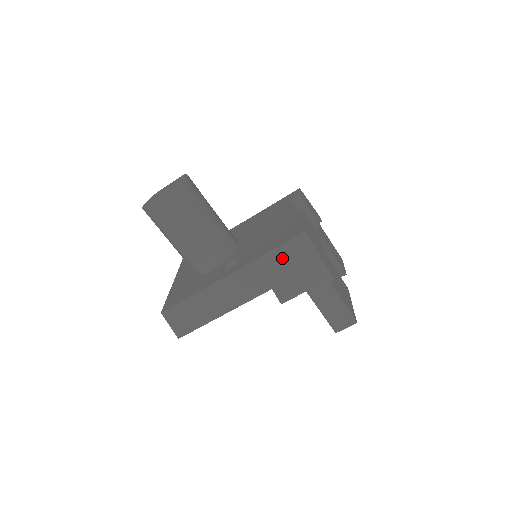
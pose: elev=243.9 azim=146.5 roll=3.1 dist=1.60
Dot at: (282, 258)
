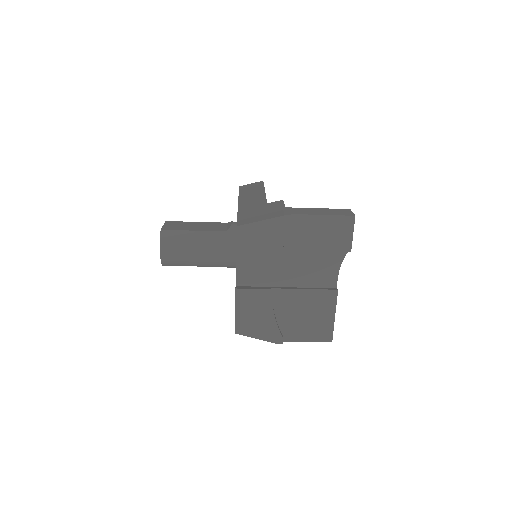
Dot at: occluded
